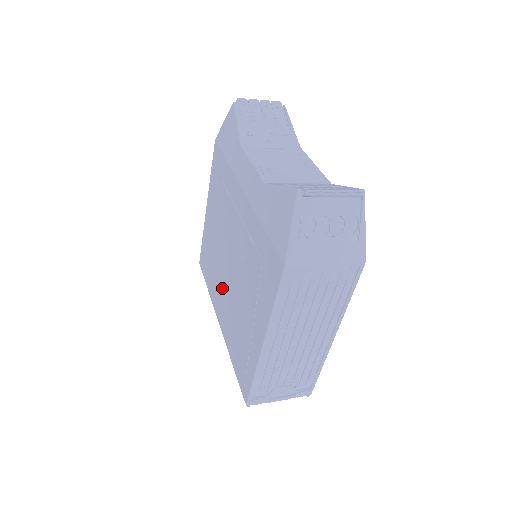
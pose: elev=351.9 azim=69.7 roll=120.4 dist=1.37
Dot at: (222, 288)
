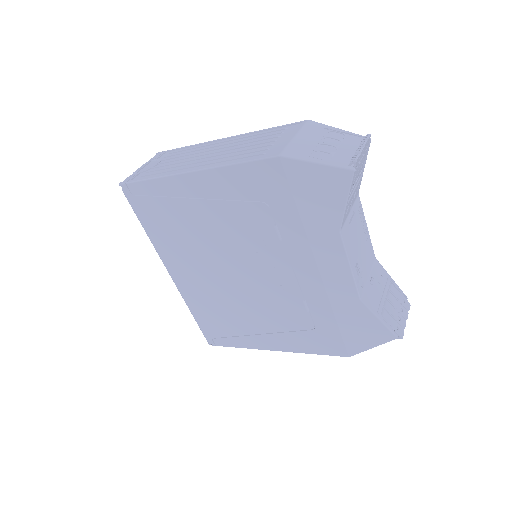
Dot at: (201, 267)
